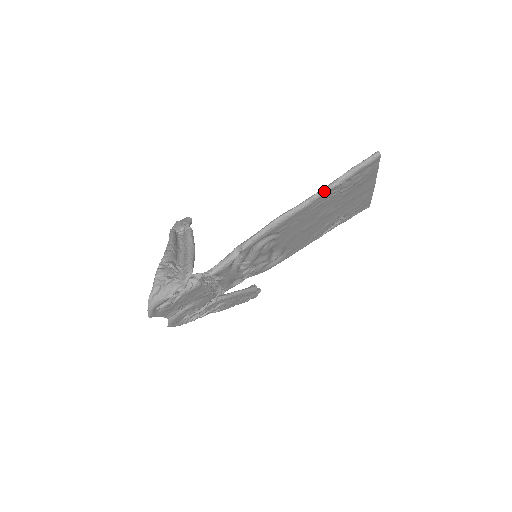
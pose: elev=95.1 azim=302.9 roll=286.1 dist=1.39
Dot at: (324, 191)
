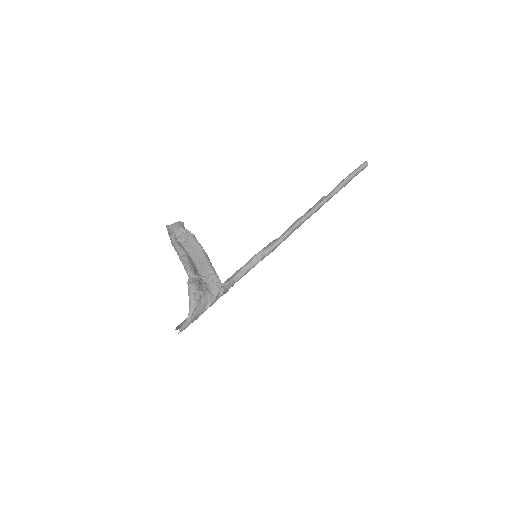
Dot at: (329, 198)
